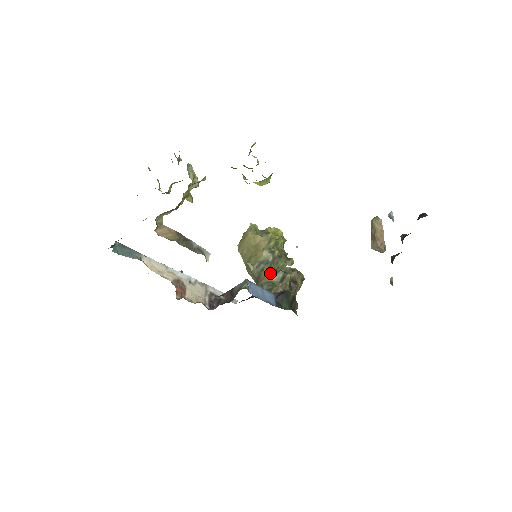
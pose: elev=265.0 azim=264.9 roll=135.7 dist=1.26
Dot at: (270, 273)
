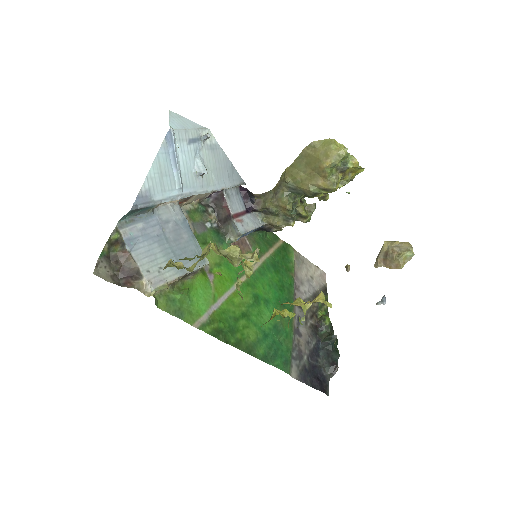
Dot at: (285, 209)
